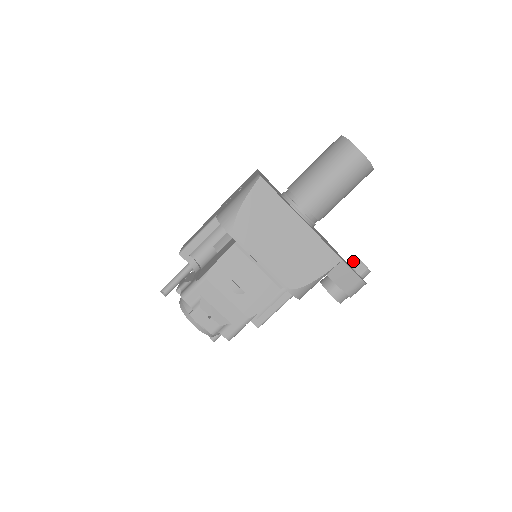
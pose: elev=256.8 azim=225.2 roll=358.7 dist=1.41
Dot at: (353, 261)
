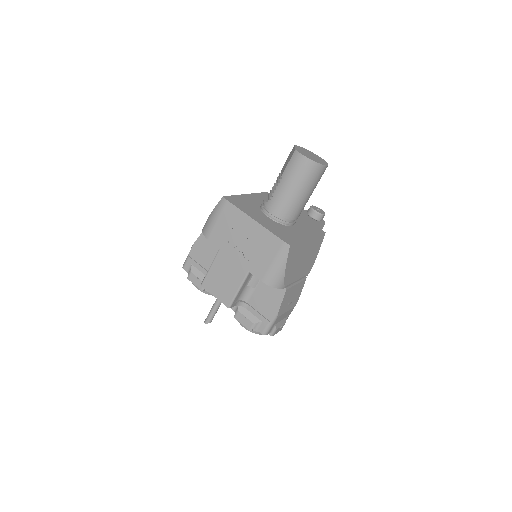
Dot at: (317, 216)
